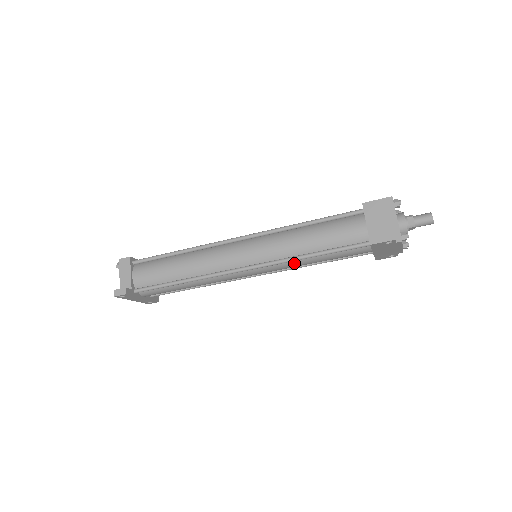
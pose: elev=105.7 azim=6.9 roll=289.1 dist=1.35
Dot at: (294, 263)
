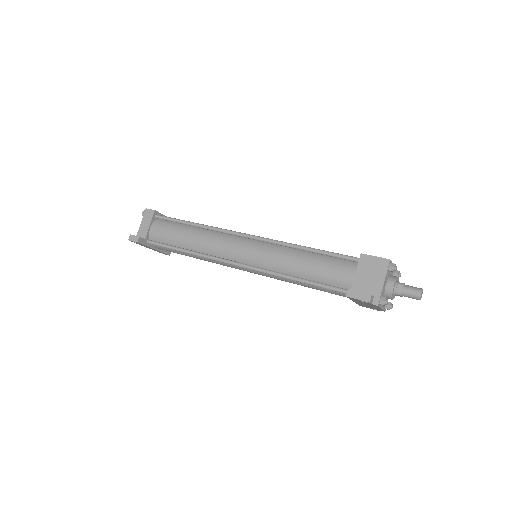
Dot at: (282, 278)
